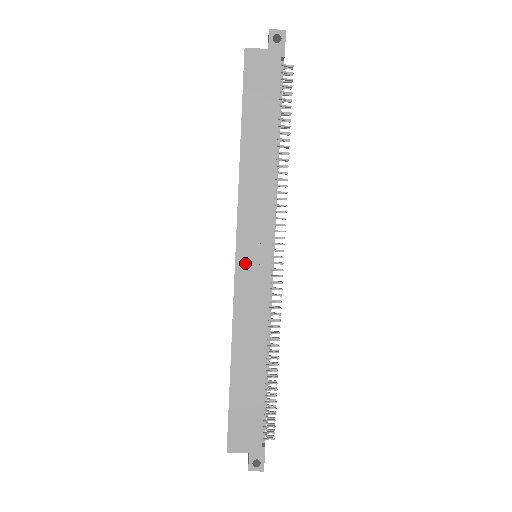
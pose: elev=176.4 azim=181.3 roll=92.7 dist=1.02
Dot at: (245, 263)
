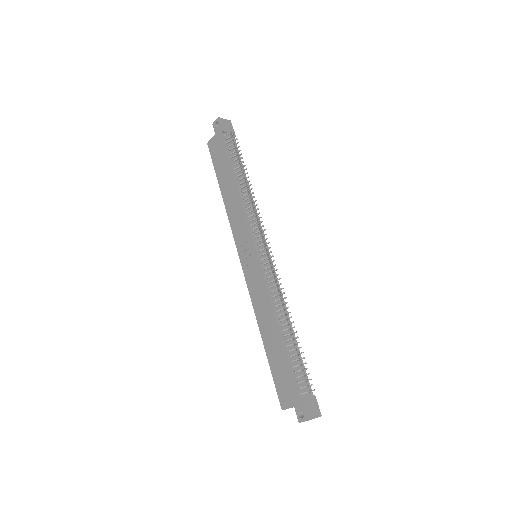
Dot at: (246, 264)
